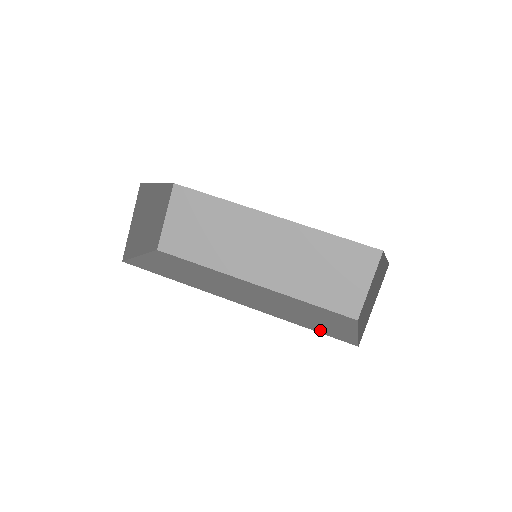
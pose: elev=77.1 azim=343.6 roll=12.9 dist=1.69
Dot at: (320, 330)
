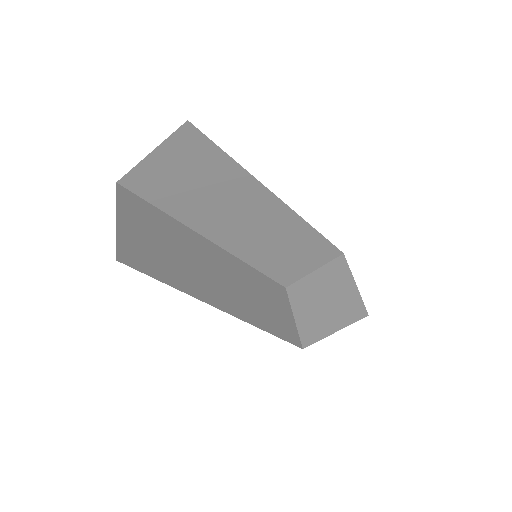
Dot at: (282, 334)
